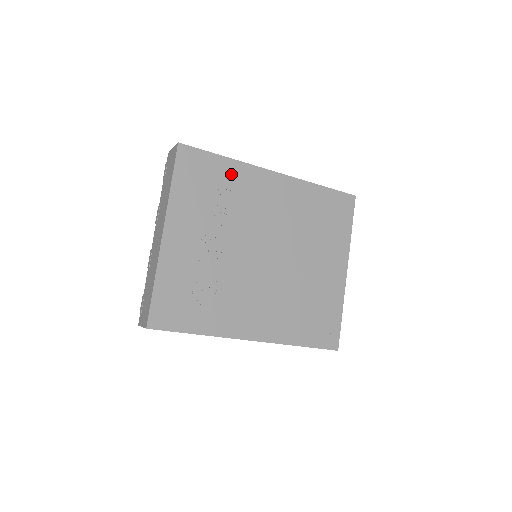
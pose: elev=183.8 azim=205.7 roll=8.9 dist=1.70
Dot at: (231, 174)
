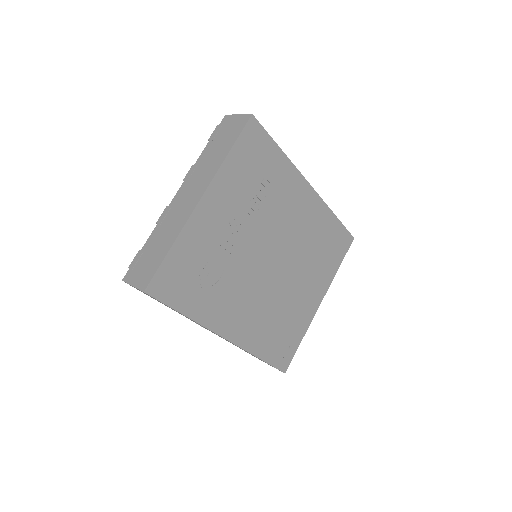
Dot at: (279, 169)
